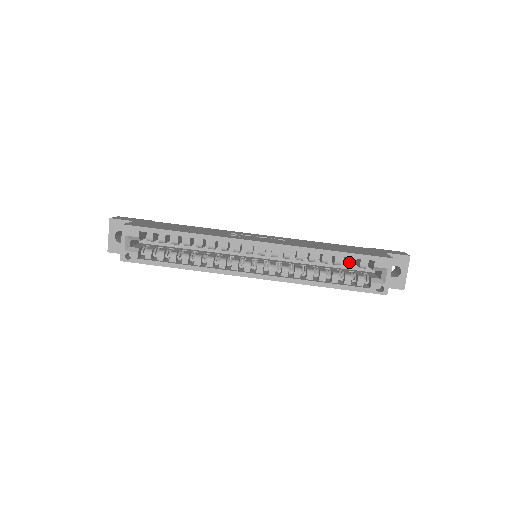
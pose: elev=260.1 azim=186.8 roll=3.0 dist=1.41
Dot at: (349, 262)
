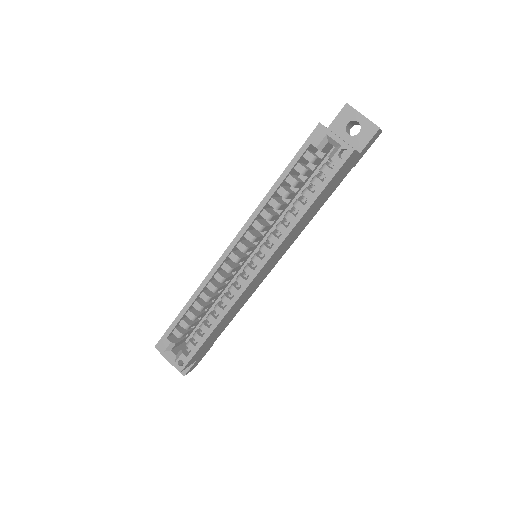
Dot at: (299, 171)
